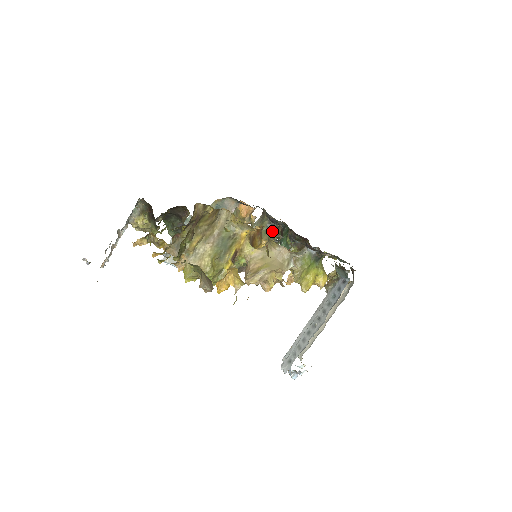
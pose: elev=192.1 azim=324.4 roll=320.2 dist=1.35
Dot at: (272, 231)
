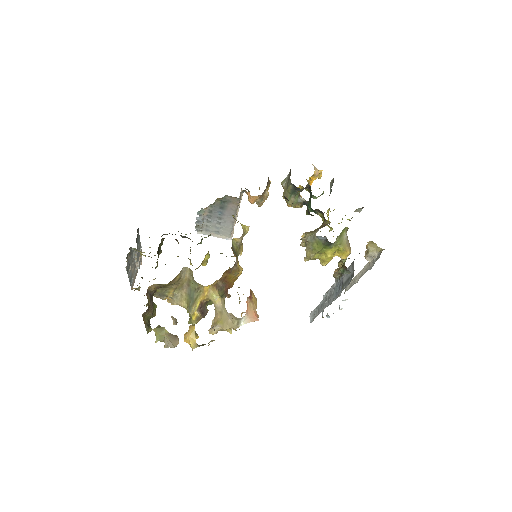
Dot at: occluded
